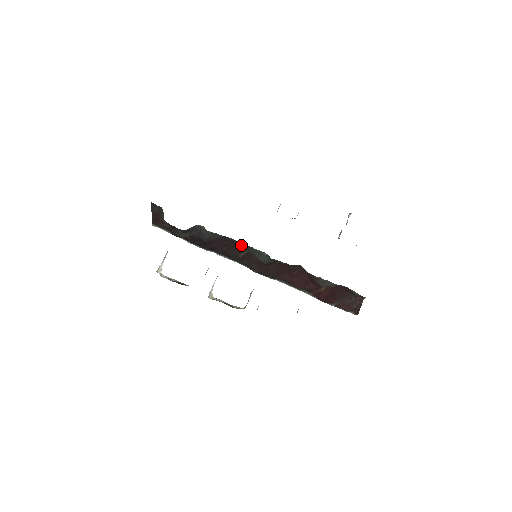
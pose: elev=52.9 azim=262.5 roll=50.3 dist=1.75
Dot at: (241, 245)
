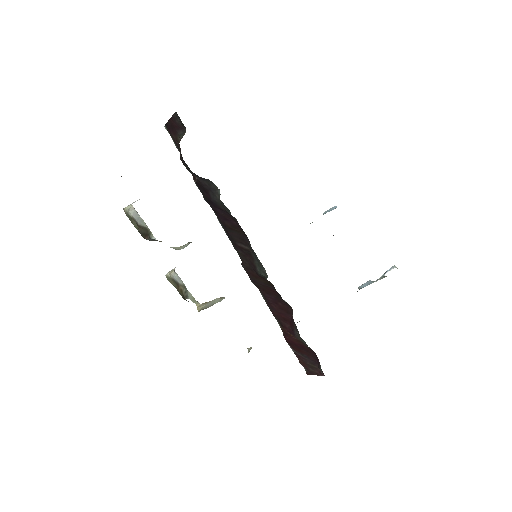
Dot at: (248, 239)
